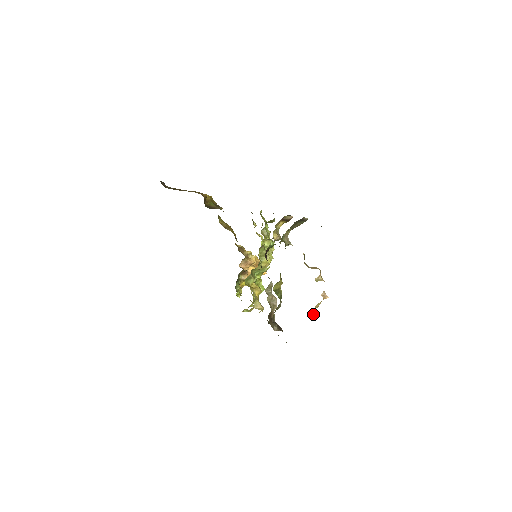
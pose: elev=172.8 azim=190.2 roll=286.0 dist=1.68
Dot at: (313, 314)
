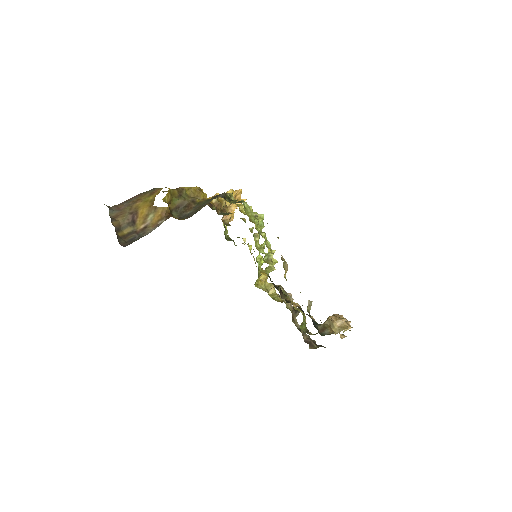
Dot at: occluded
